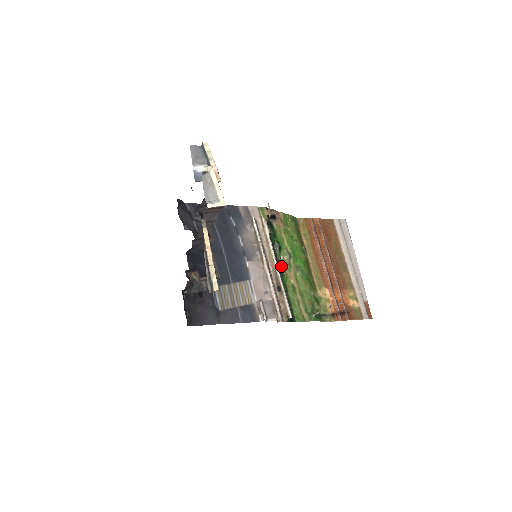
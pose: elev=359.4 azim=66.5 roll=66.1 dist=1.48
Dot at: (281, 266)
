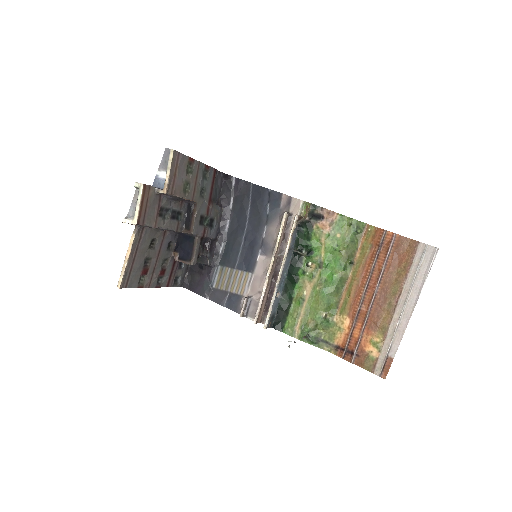
Dot at: (300, 272)
